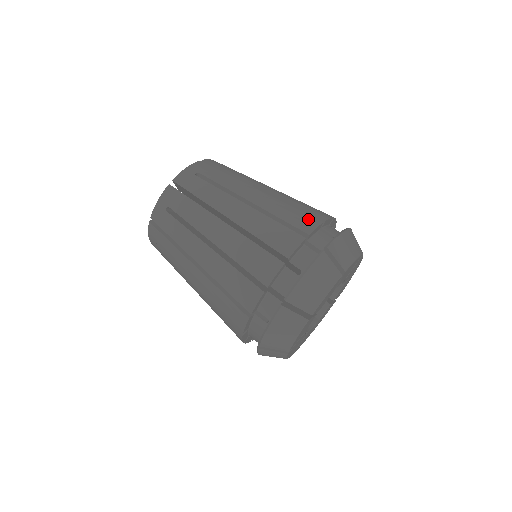
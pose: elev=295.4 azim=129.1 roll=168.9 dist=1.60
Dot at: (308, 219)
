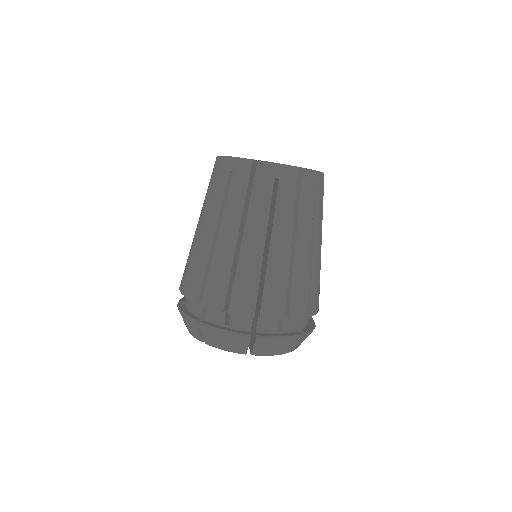
Dot at: (218, 298)
